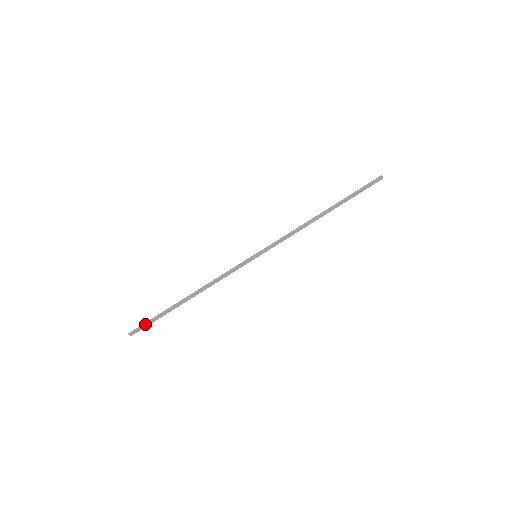
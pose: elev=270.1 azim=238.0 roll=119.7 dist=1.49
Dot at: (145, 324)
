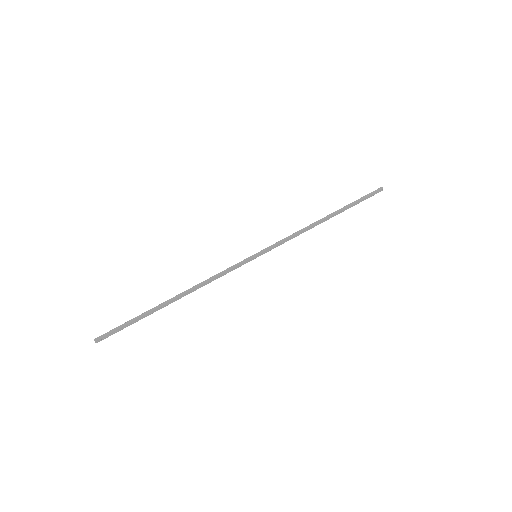
Dot at: (117, 328)
